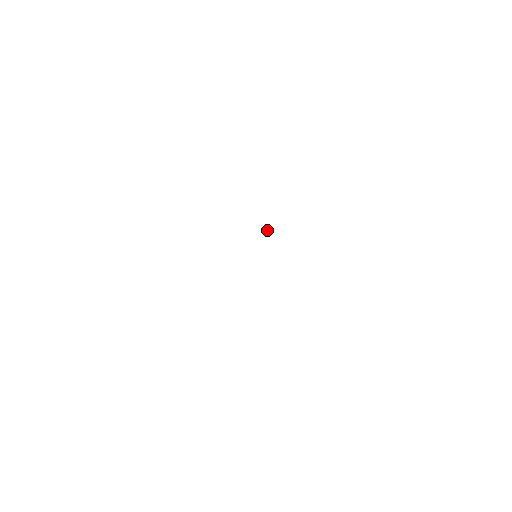
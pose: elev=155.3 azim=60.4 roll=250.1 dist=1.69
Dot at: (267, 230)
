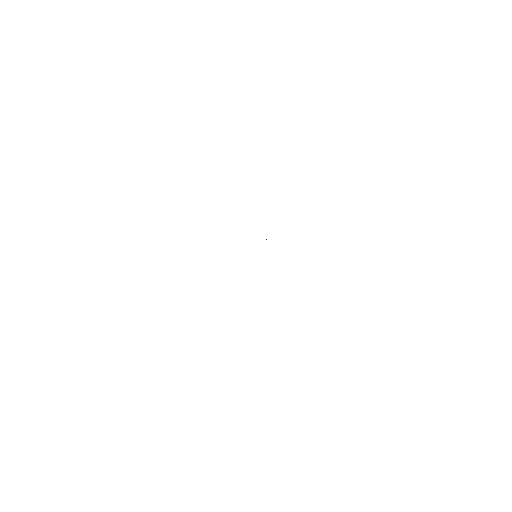
Dot at: occluded
